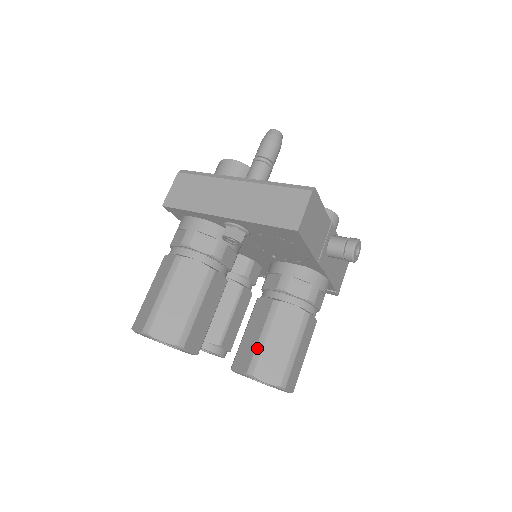
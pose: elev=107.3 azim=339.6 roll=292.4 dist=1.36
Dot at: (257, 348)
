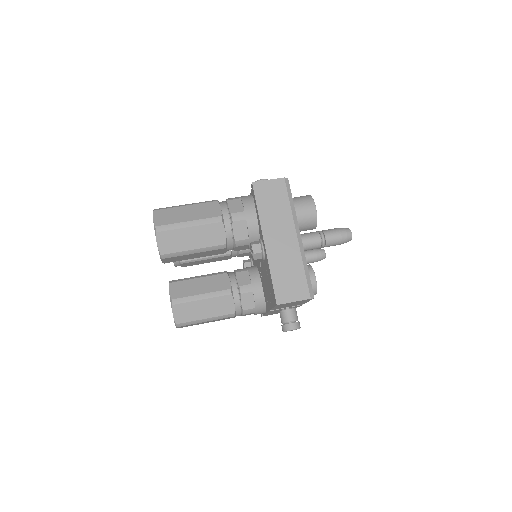
Dot at: (192, 297)
